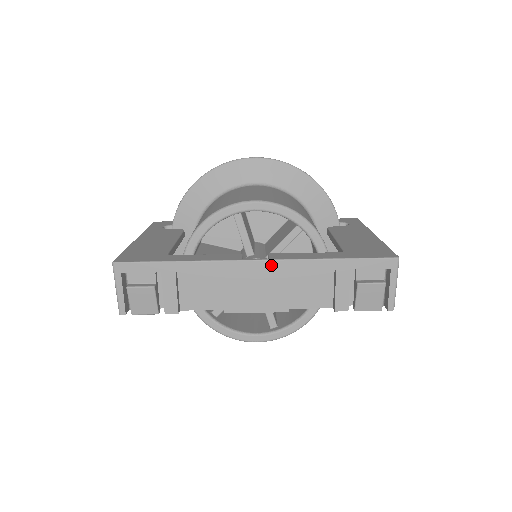
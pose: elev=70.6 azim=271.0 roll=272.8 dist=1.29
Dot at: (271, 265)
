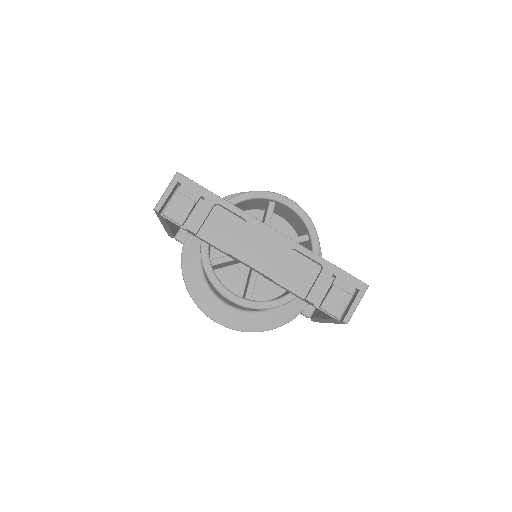
Dot at: (282, 238)
